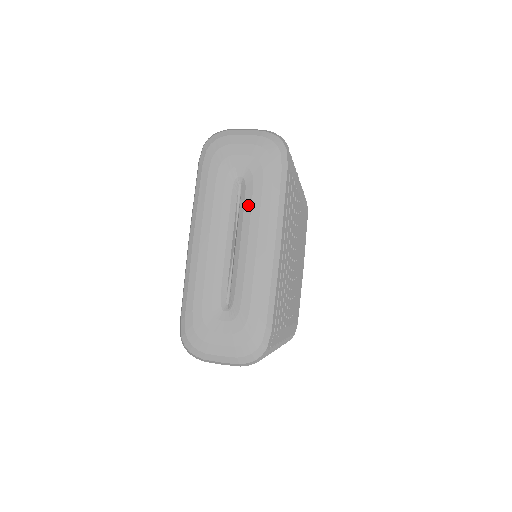
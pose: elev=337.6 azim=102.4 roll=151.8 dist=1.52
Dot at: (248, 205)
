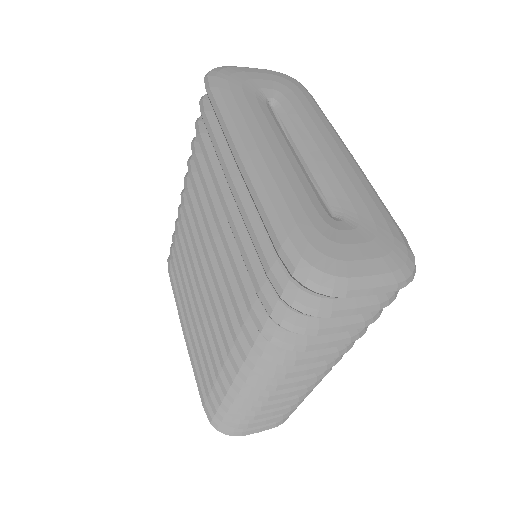
Dot at: (296, 119)
